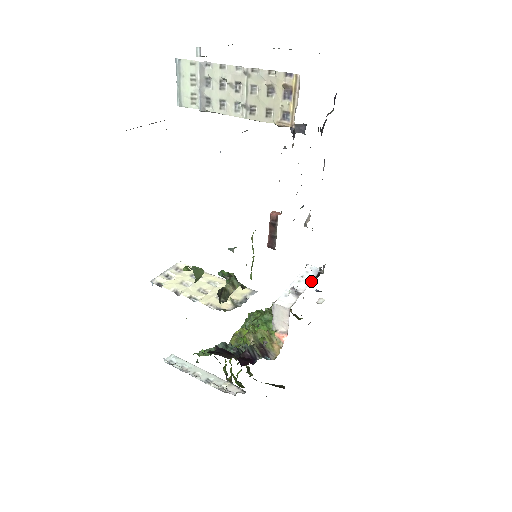
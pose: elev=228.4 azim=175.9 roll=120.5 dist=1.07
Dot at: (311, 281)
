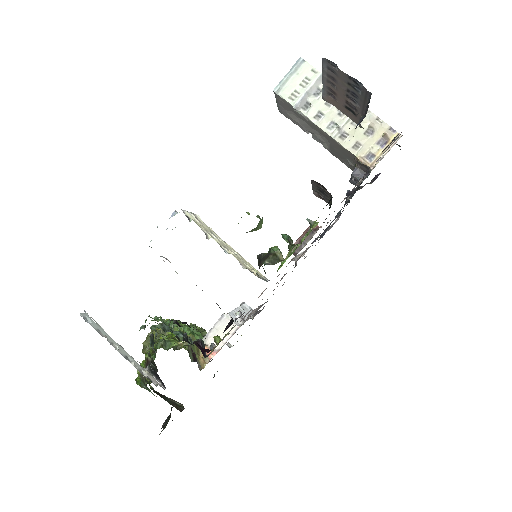
Dot at: (251, 316)
